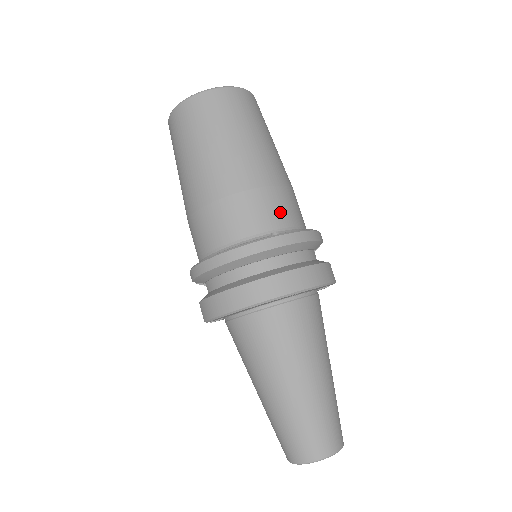
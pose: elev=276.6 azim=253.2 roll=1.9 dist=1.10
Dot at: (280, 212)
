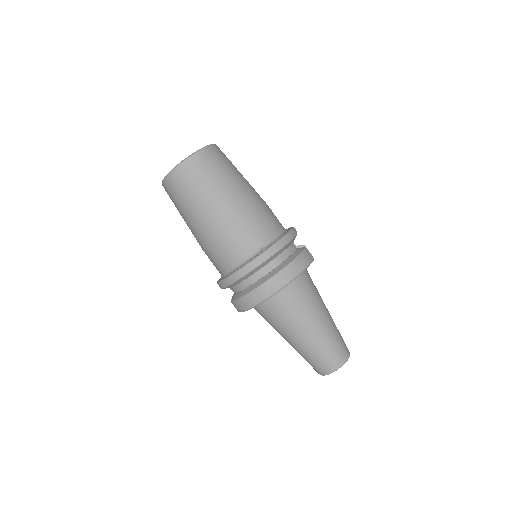
Dot at: (262, 231)
